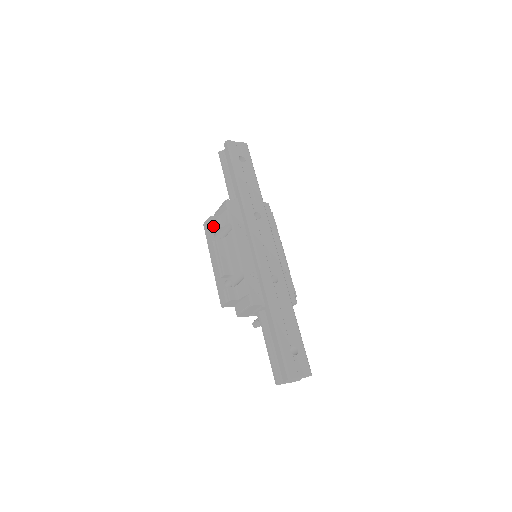
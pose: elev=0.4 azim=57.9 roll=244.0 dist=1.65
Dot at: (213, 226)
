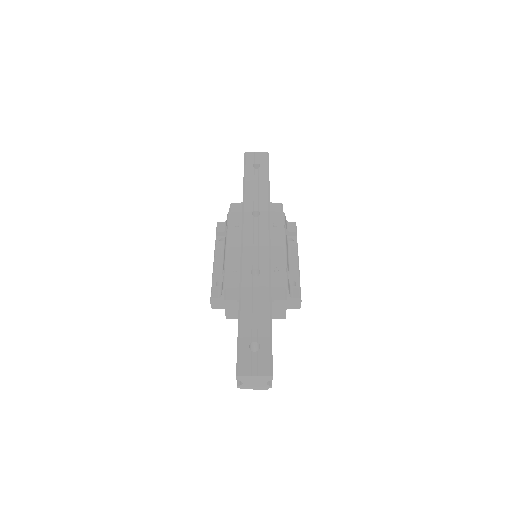
Dot at: (217, 231)
